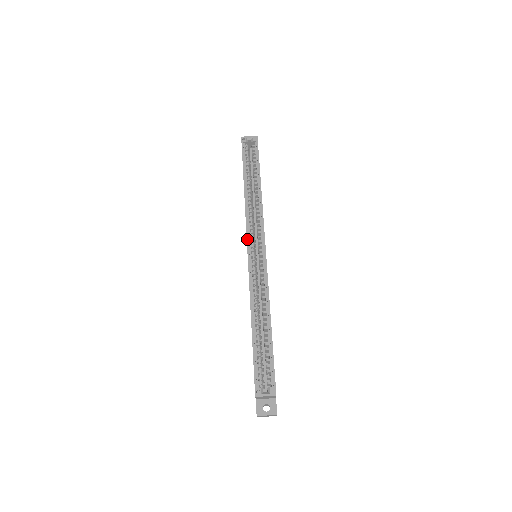
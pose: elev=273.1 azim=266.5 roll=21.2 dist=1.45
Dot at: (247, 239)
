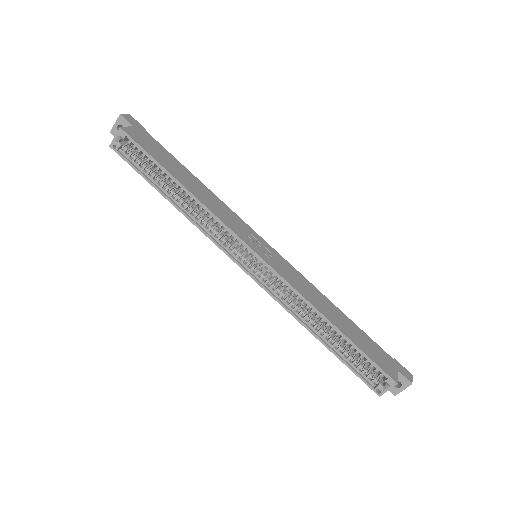
Dot at: (231, 259)
